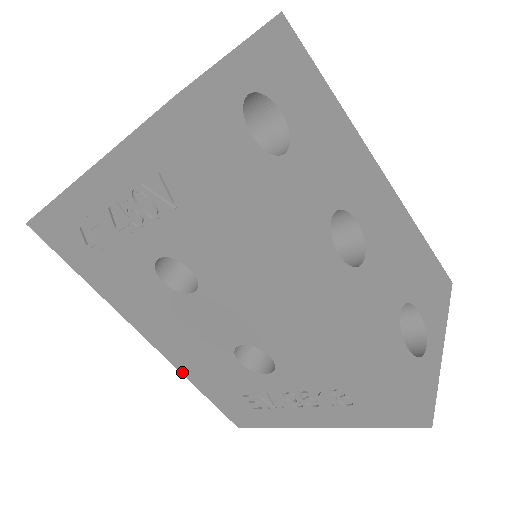
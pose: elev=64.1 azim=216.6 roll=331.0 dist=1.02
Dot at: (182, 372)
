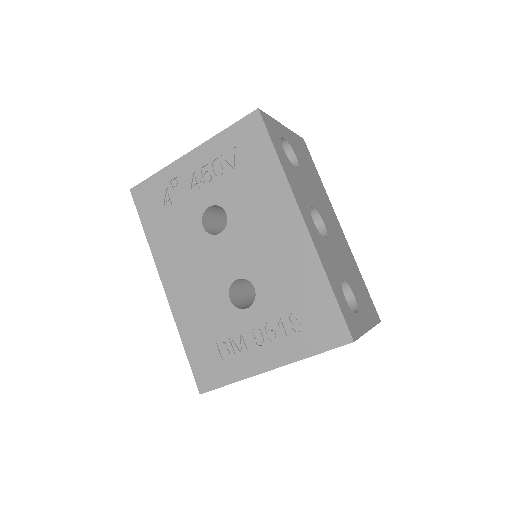
Dot at: (178, 324)
